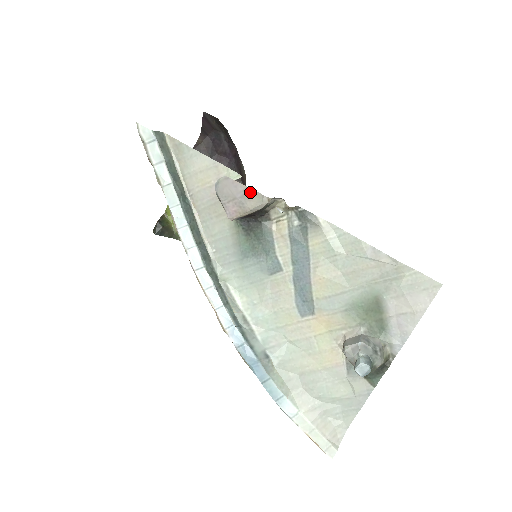
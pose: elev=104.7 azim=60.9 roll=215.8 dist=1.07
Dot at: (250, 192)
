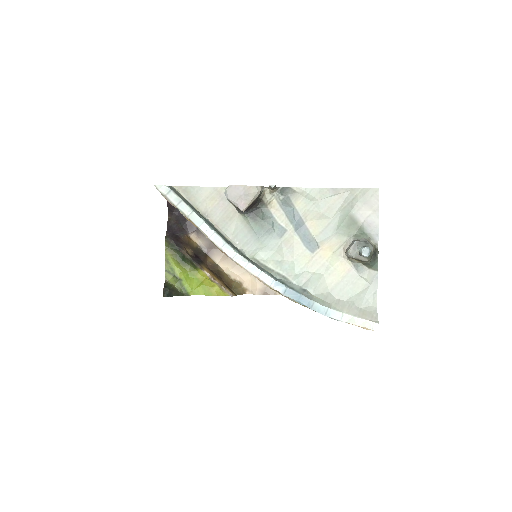
Dot at: (248, 188)
